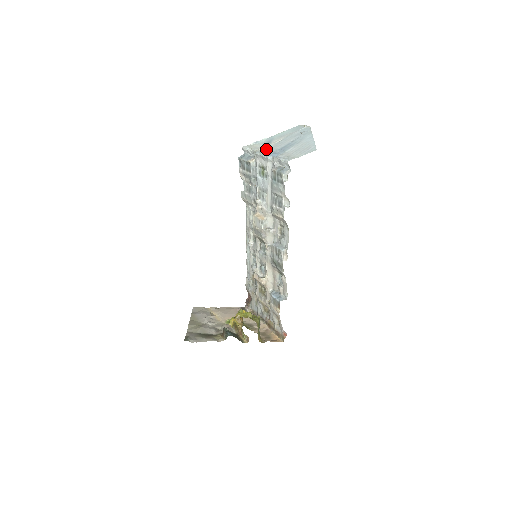
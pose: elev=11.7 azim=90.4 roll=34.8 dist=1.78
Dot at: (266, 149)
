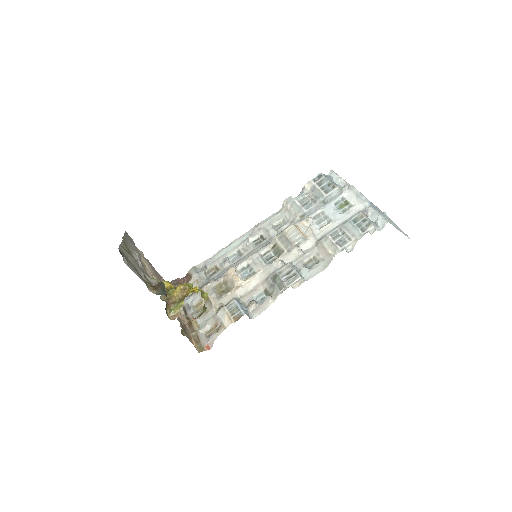
Dot at: occluded
